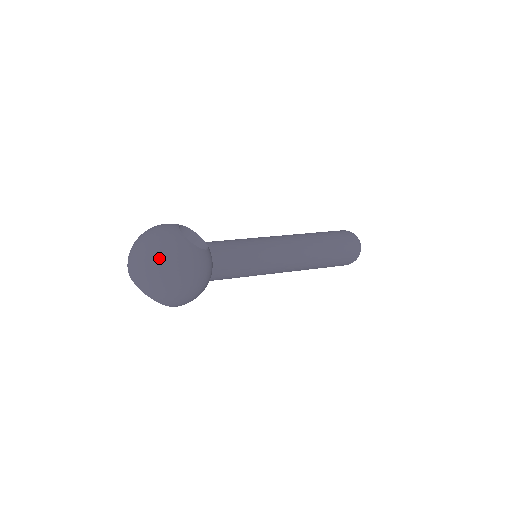
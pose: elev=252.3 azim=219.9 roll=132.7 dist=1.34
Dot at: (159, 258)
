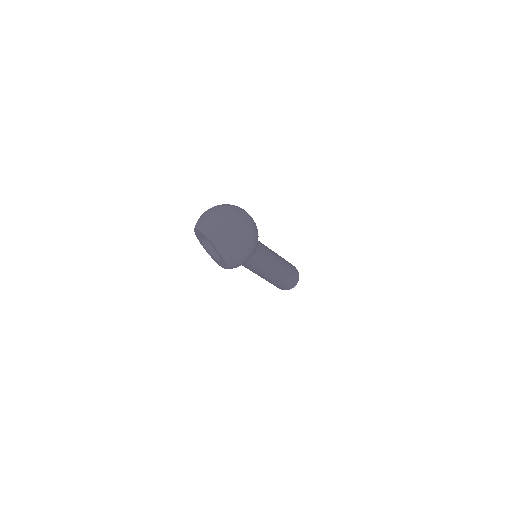
Dot at: (238, 223)
